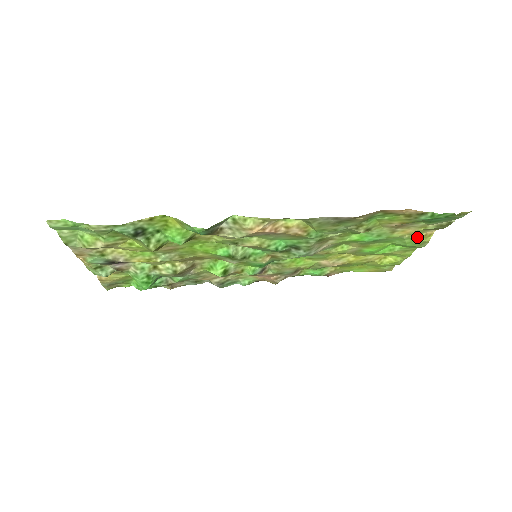
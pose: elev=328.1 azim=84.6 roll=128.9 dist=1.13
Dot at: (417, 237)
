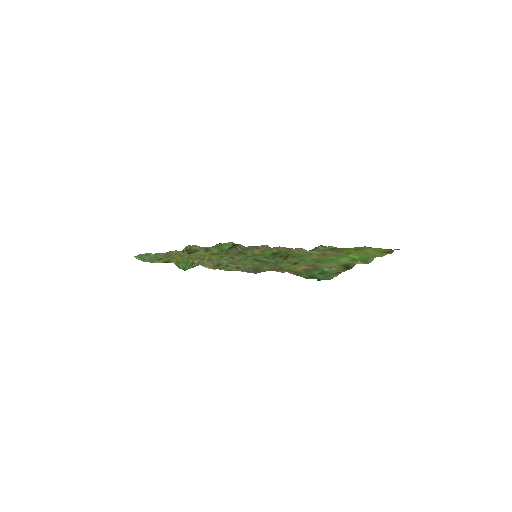
Dot at: occluded
